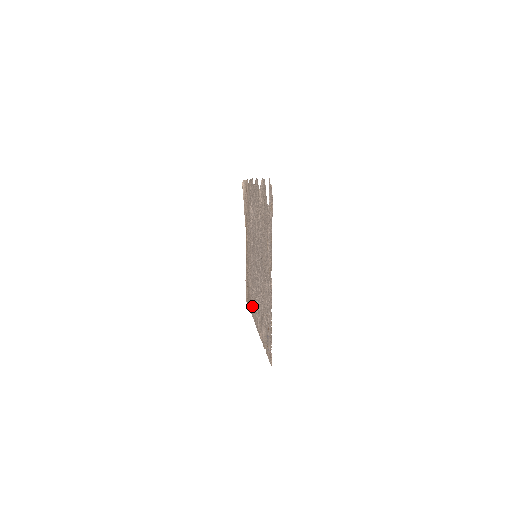
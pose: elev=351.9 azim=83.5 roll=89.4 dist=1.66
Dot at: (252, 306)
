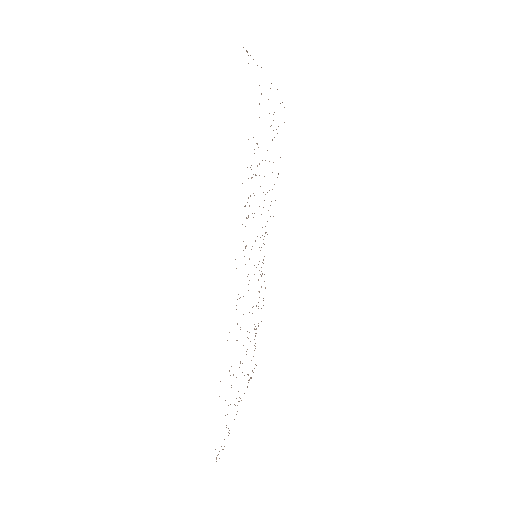
Dot at: occluded
